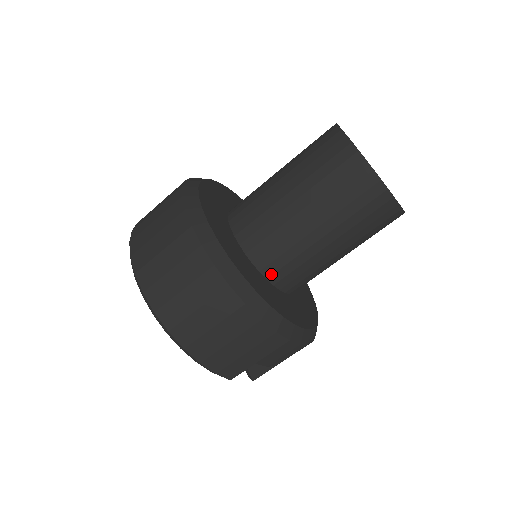
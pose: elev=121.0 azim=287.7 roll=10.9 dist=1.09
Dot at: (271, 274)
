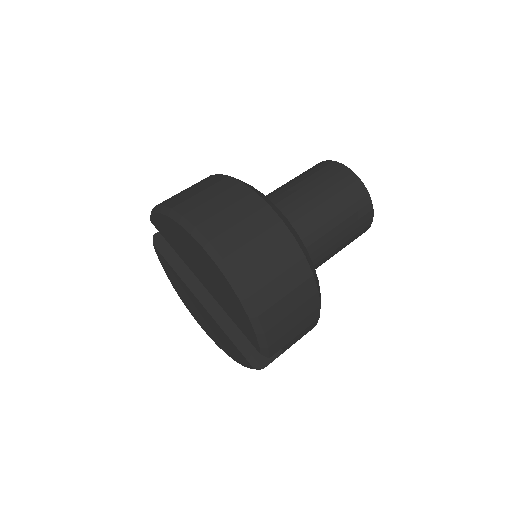
Dot at: occluded
